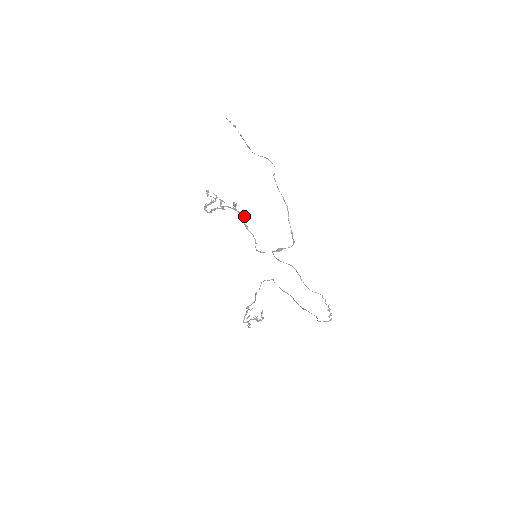
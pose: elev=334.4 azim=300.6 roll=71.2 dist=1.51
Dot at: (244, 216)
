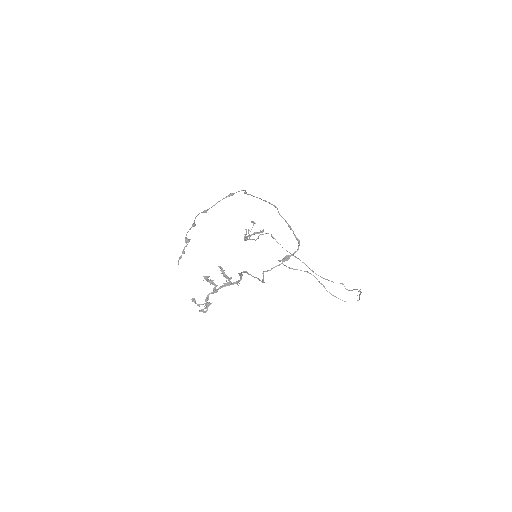
Dot at: (241, 277)
